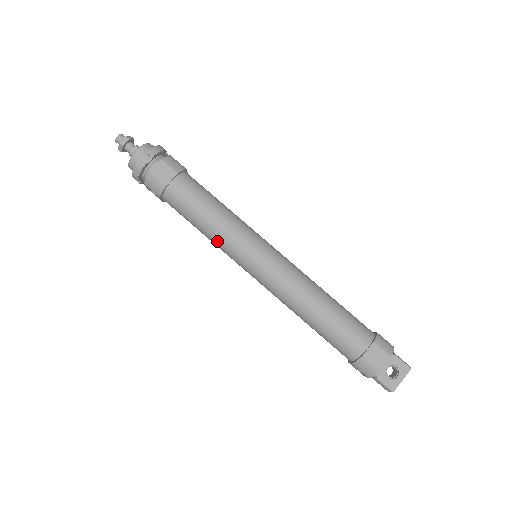
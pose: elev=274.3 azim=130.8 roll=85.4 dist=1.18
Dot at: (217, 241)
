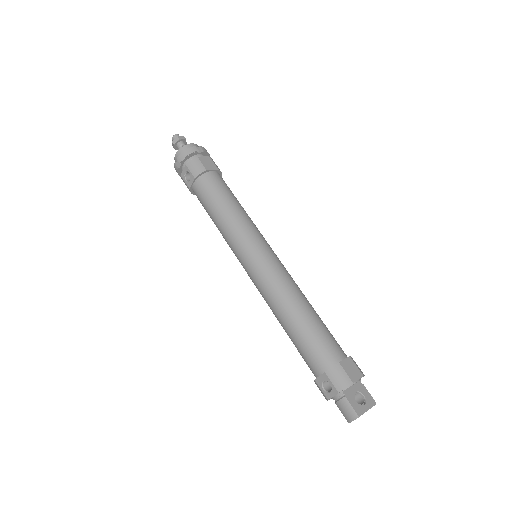
Dot at: (231, 225)
